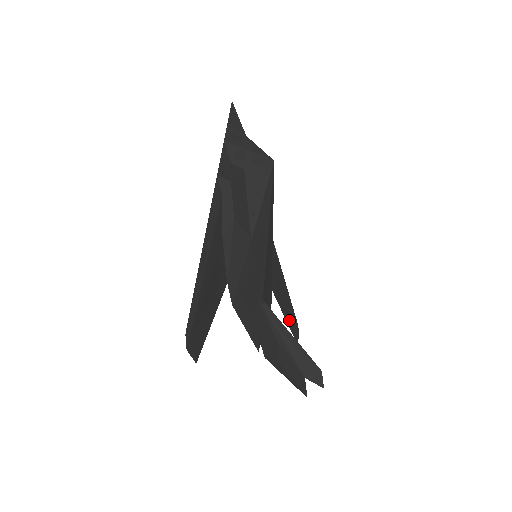
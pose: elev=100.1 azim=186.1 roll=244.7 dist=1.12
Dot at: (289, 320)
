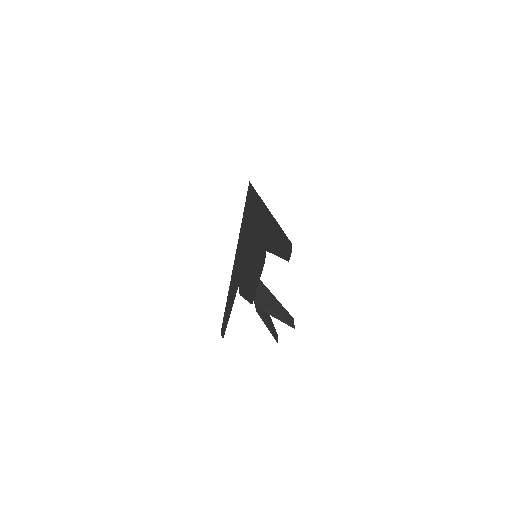
Dot at: (228, 318)
